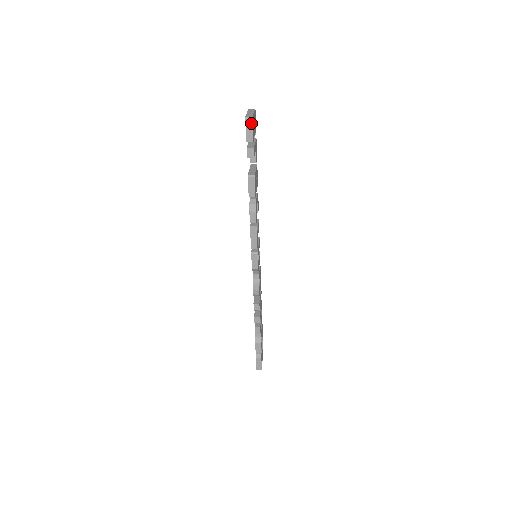
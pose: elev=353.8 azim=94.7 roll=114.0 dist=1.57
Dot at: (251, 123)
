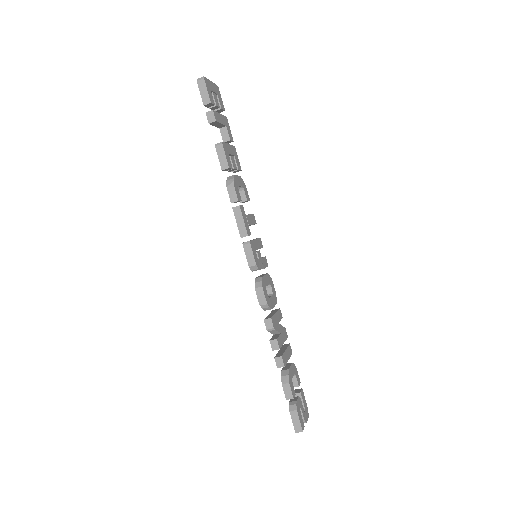
Dot at: (203, 83)
